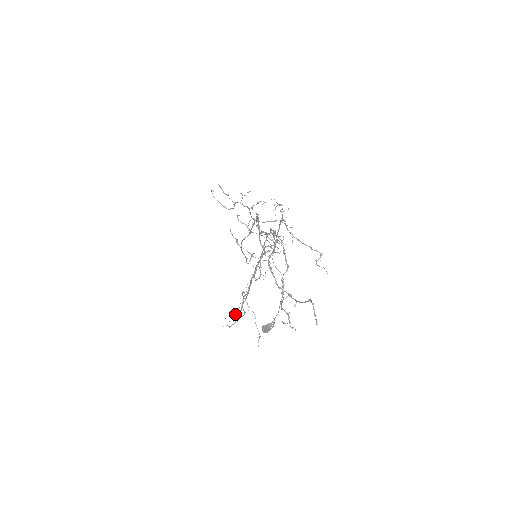
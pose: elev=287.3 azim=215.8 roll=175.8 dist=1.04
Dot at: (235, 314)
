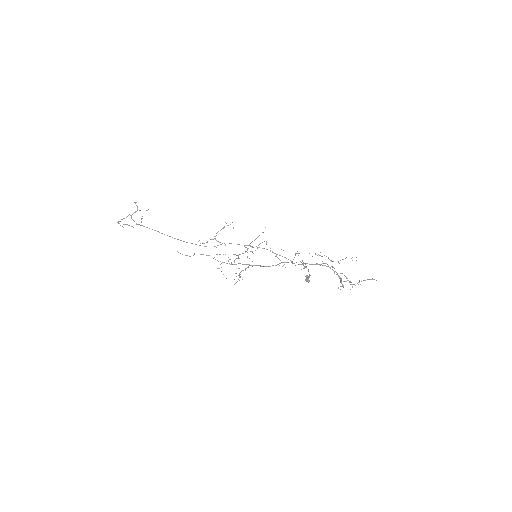
Dot at: (238, 275)
